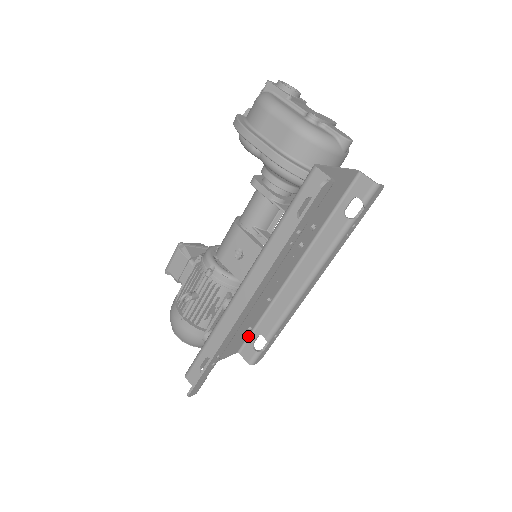
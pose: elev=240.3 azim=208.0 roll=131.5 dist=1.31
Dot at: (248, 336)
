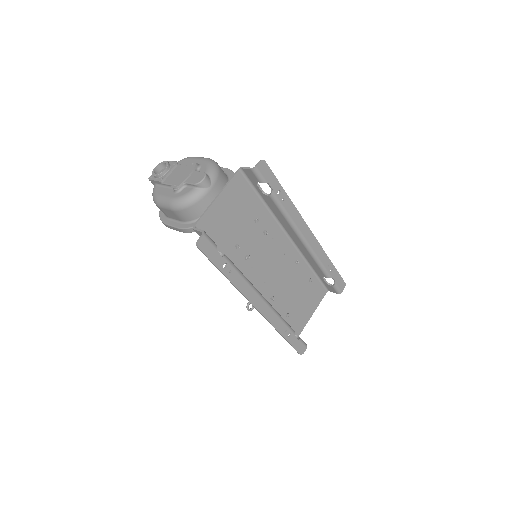
Dot at: (319, 281)
